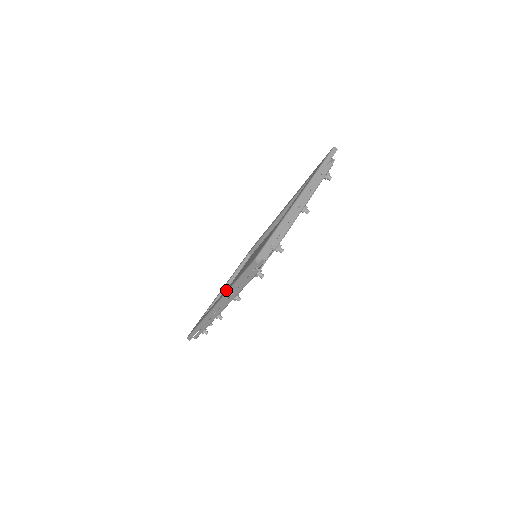
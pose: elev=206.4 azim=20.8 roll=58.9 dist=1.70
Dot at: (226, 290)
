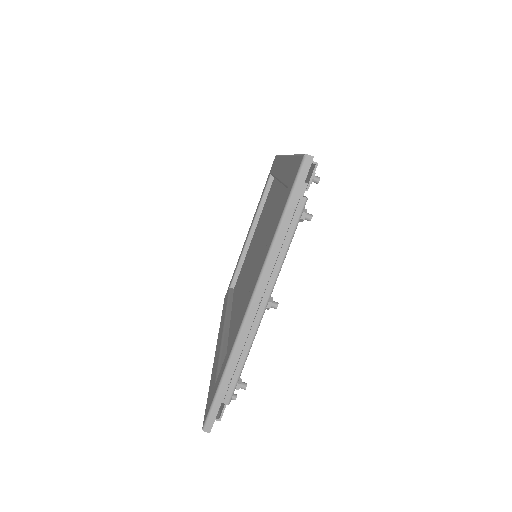
Dot at: (216, 351)
